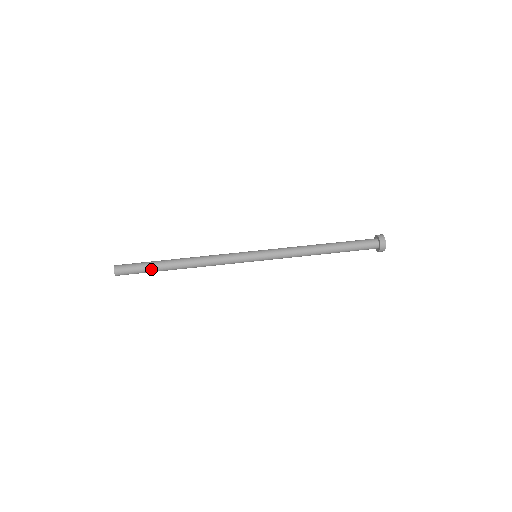
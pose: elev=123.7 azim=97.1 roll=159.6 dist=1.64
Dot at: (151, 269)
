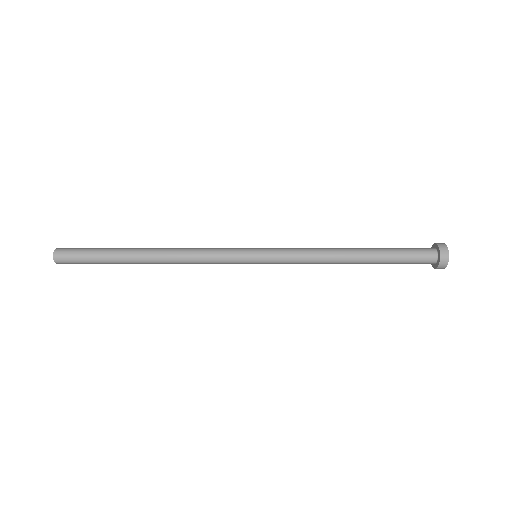
Dot at: (105, 256)
